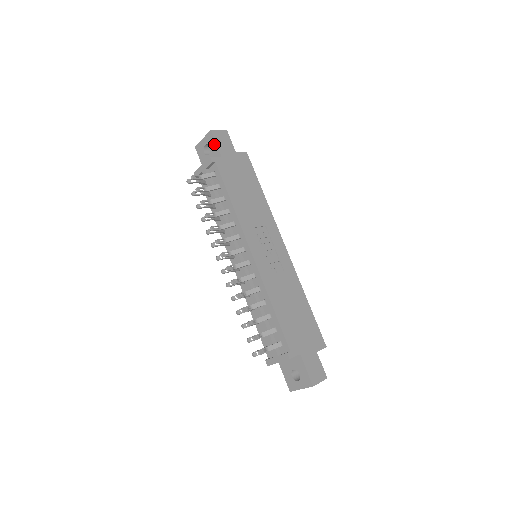
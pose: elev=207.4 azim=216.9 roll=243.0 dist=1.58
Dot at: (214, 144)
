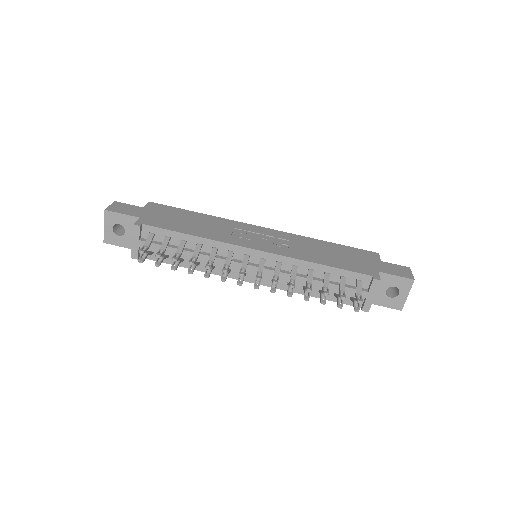
Dot at: (121, 217)
